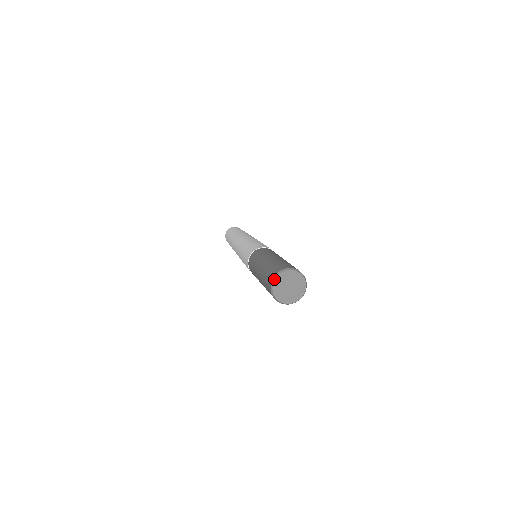
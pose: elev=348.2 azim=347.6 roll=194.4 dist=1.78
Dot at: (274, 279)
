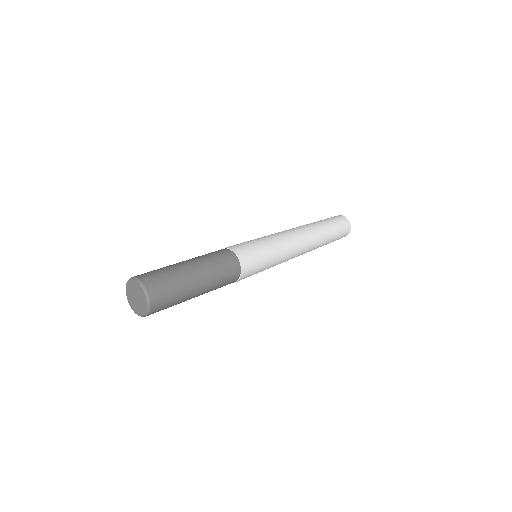
Dot at: (129, 279)
